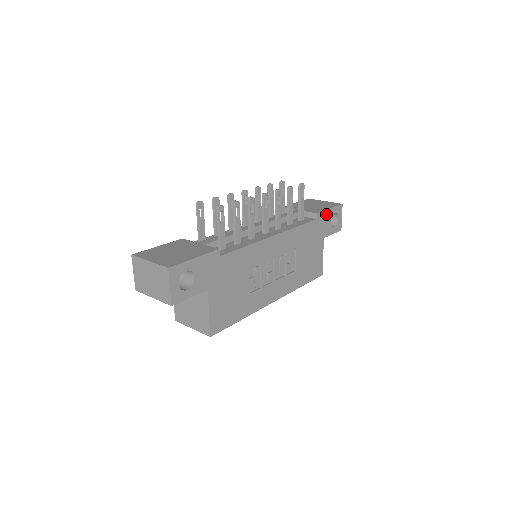
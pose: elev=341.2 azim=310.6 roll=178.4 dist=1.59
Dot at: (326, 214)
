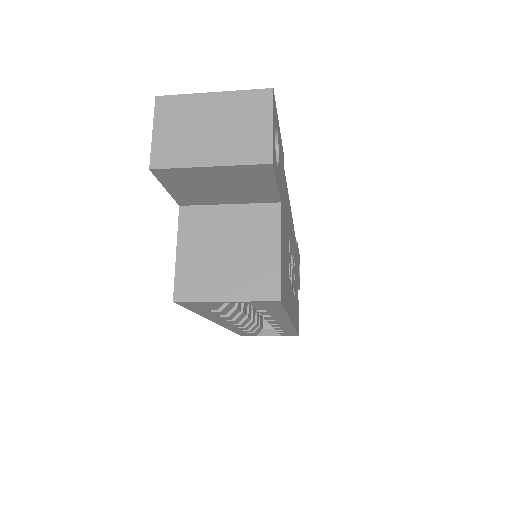
Dot at: (298, 252)
